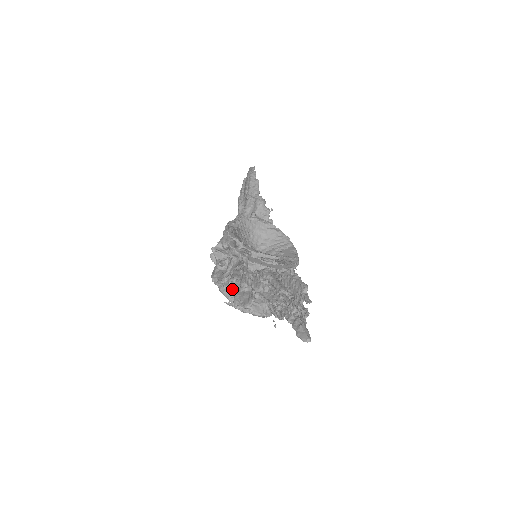
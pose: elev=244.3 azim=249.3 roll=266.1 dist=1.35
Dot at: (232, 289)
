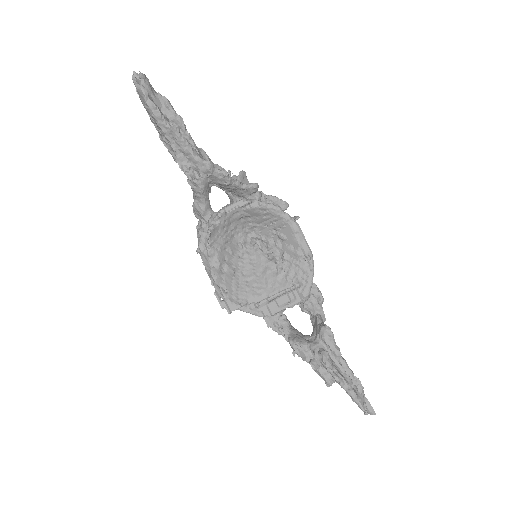
Dot at: occluded
